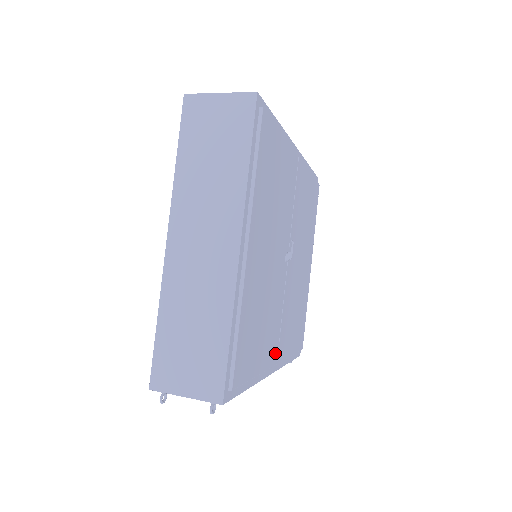
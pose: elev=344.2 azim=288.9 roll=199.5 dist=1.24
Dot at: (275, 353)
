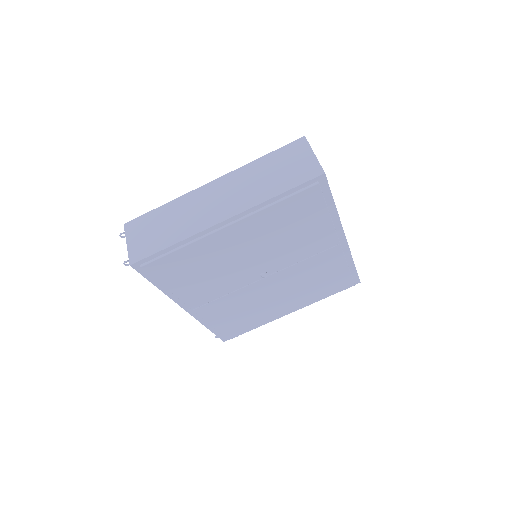
Dot at: (197, 303)
